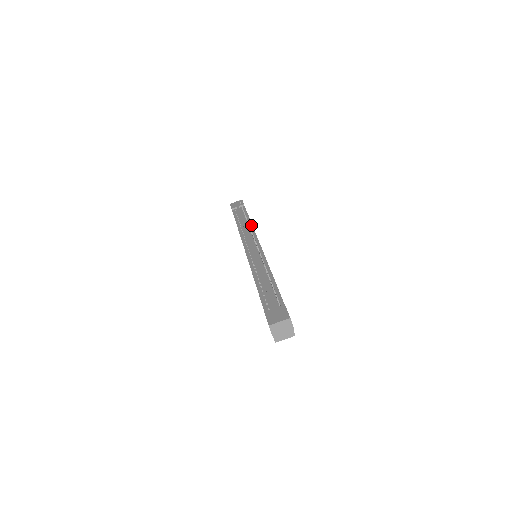
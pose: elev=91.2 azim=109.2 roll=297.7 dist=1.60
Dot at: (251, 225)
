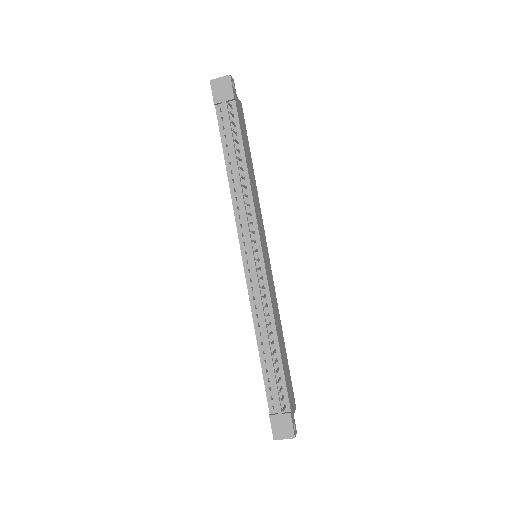
Dot at: (249, 186)
